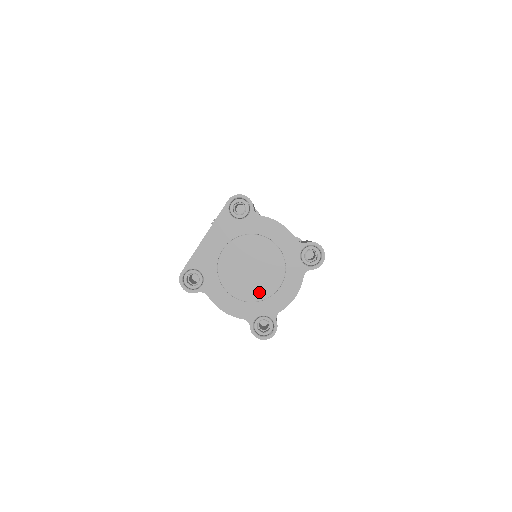
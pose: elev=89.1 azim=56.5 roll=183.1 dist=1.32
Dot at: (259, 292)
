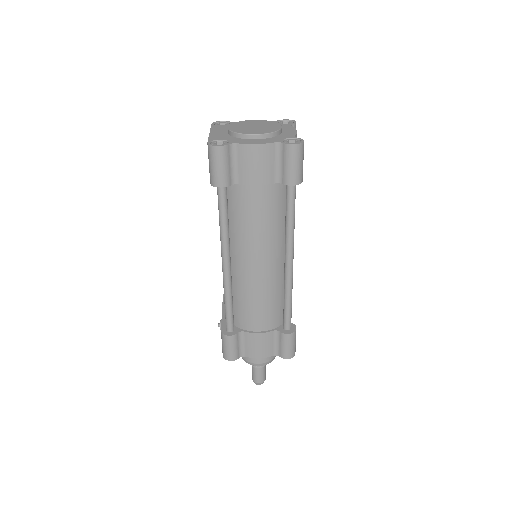
Dot at: (271, 130)
